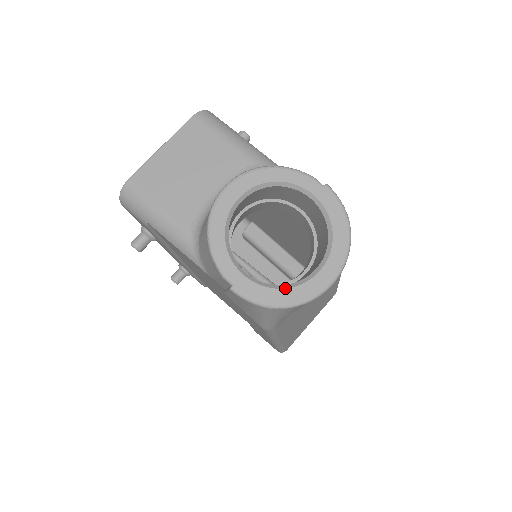
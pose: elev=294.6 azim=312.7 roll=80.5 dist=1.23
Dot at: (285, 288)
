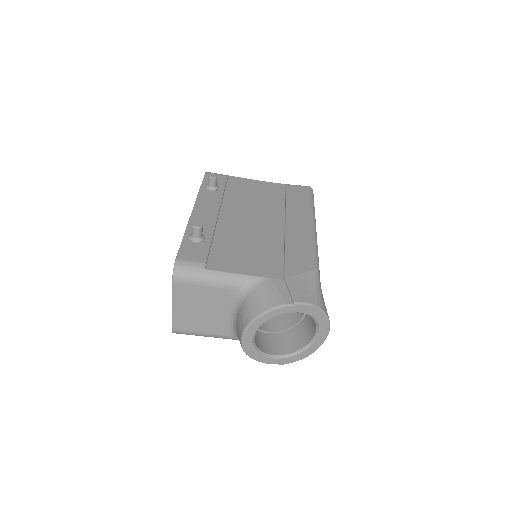
Dot at: (306, 350)
